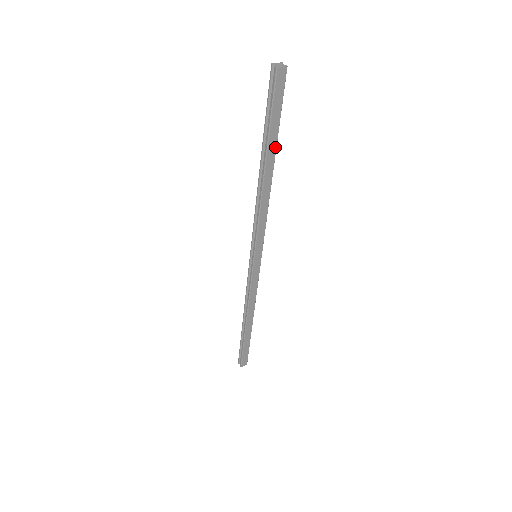
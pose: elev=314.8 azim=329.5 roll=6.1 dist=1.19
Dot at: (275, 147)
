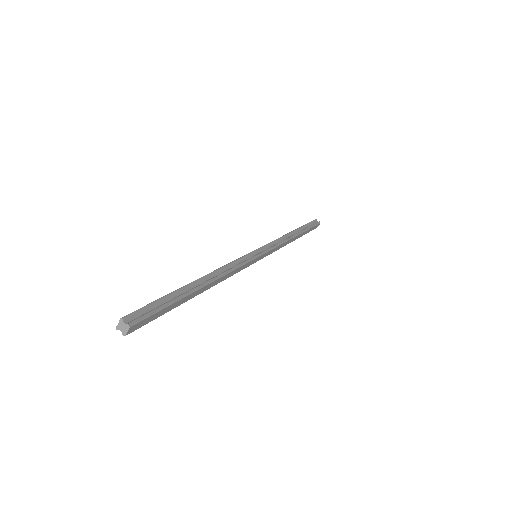
Dot at: (189, 295)
